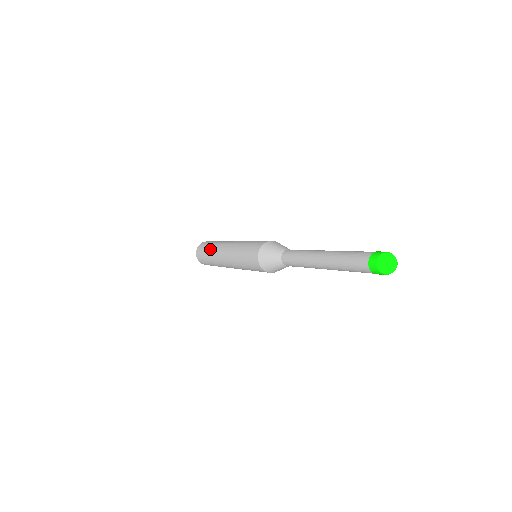
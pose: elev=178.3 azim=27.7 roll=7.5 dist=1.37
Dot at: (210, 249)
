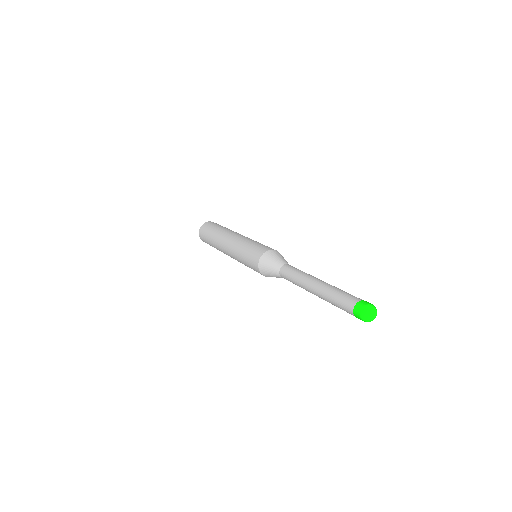
Dot at: (213, 235)
